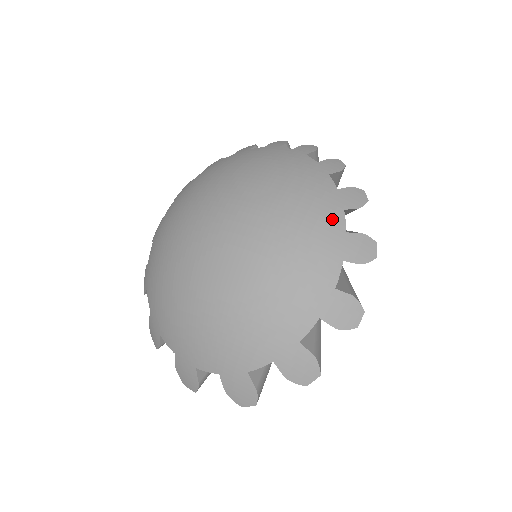
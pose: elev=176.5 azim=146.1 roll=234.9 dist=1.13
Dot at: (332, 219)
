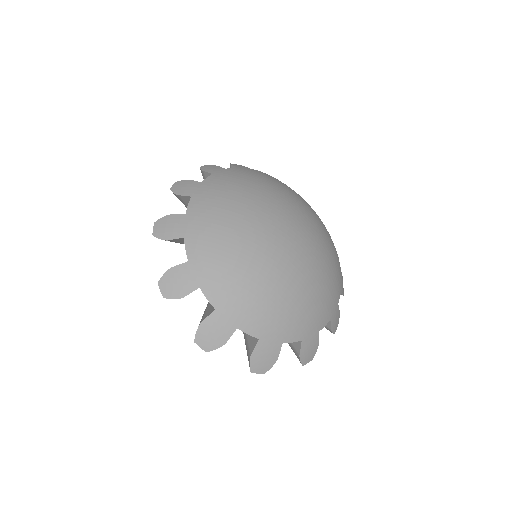
Dot at: (338, 259)
